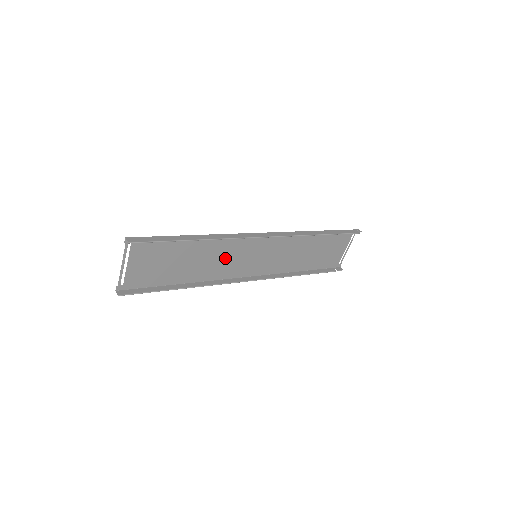
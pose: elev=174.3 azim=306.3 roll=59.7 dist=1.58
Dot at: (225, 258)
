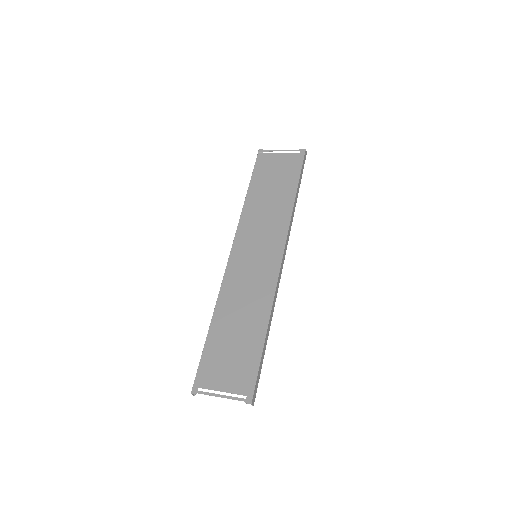
Dot at: (247, 288)
